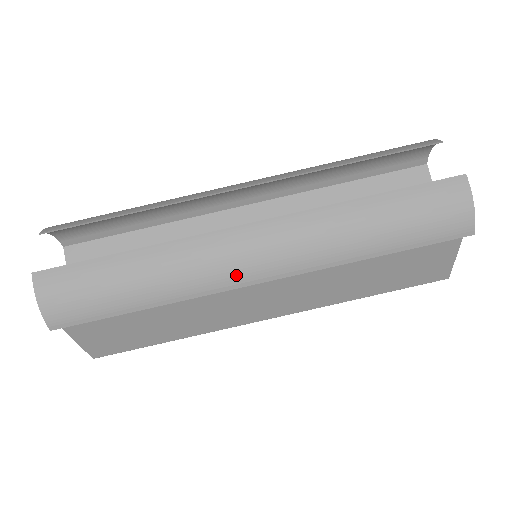
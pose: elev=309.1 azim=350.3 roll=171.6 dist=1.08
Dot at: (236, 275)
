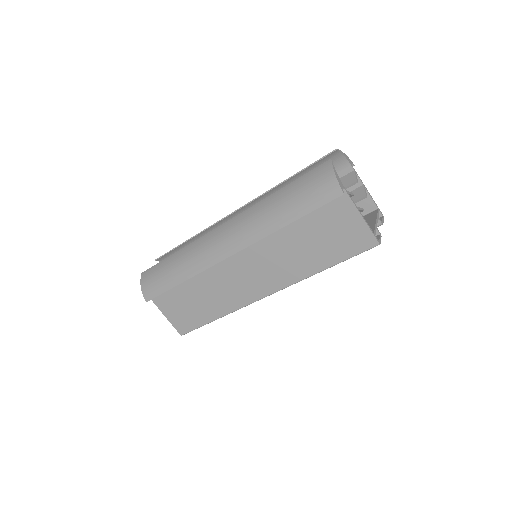
Dot at: (217, 253)
